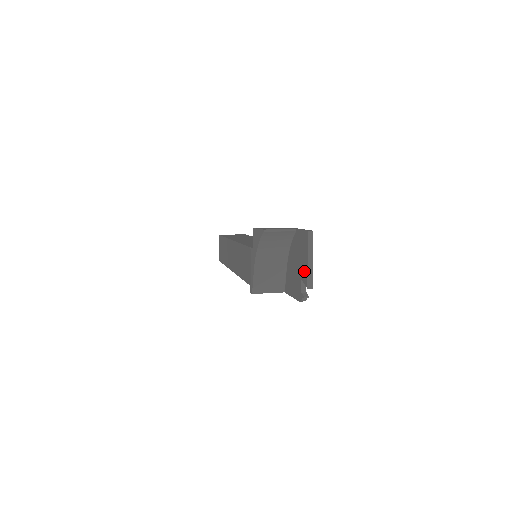
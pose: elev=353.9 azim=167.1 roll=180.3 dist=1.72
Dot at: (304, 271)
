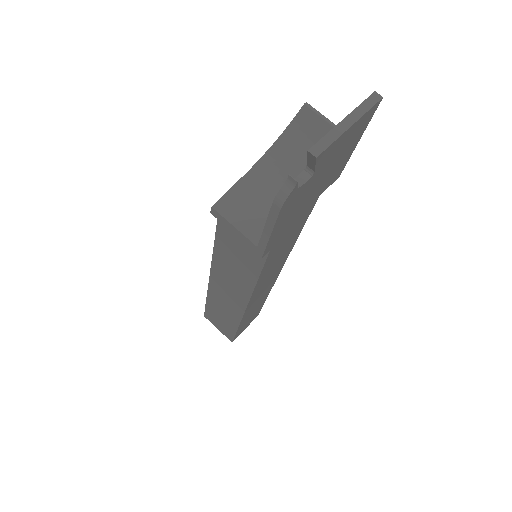
Dot at: occluded
